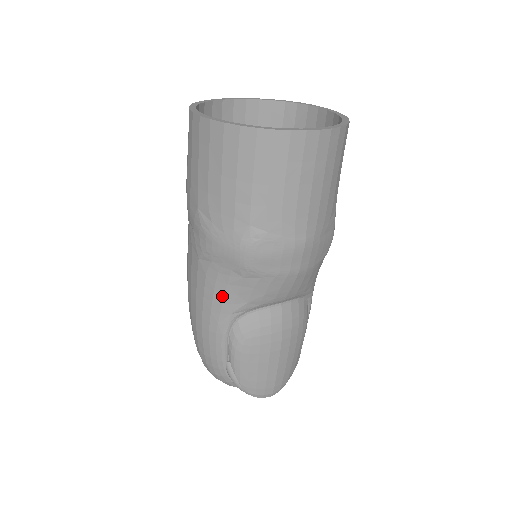
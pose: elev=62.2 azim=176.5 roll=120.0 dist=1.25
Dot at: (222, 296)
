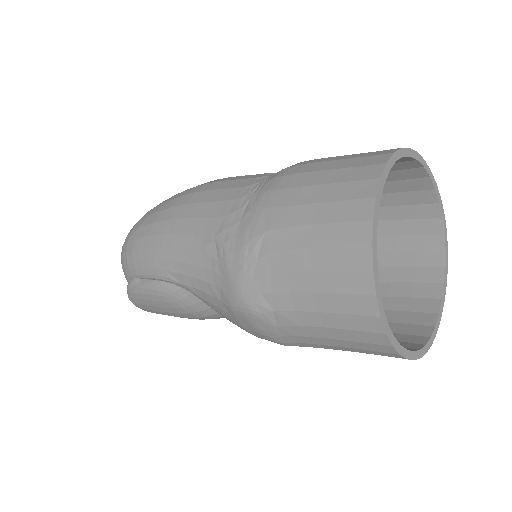
Dot at: (193, 275)
